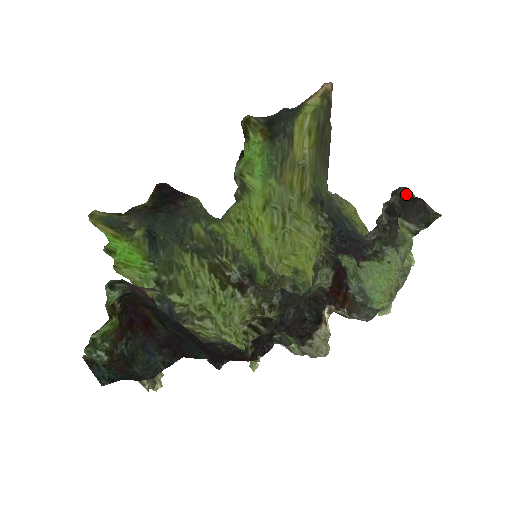
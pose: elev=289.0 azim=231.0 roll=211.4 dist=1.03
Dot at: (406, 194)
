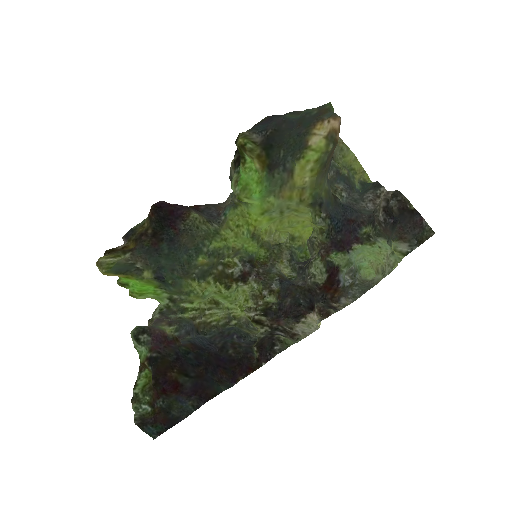
Dot at: (406, 204)
